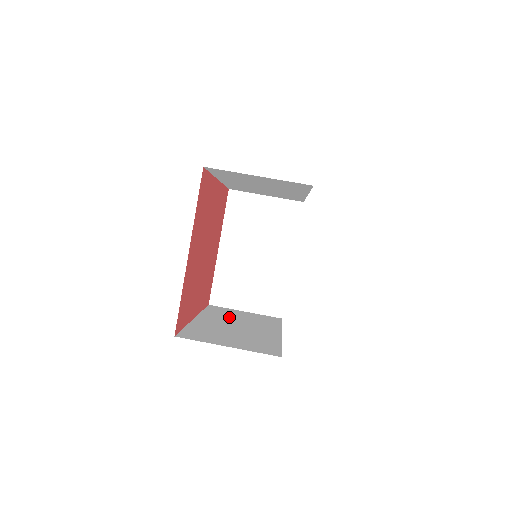
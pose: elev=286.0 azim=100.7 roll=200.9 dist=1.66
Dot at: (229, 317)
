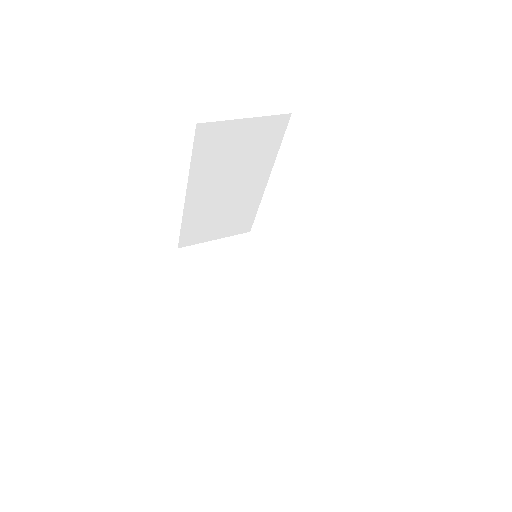
Dot at: occluded
